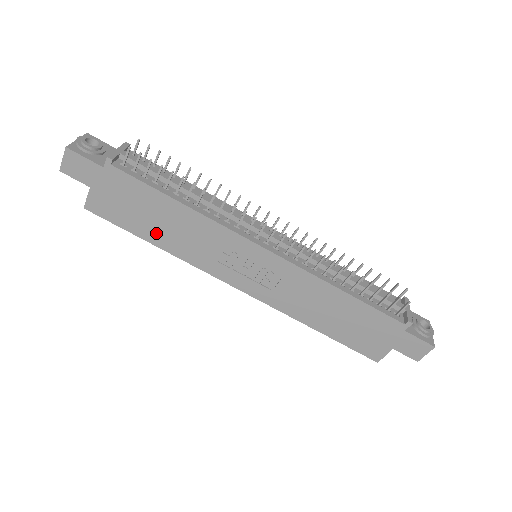
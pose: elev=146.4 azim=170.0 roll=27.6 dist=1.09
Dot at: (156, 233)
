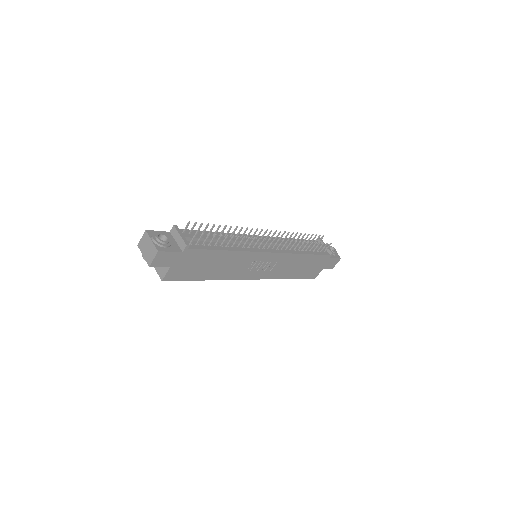
Dot at: (209, 273)
